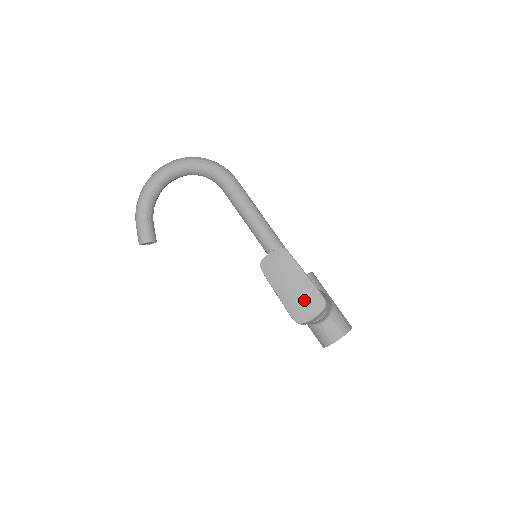
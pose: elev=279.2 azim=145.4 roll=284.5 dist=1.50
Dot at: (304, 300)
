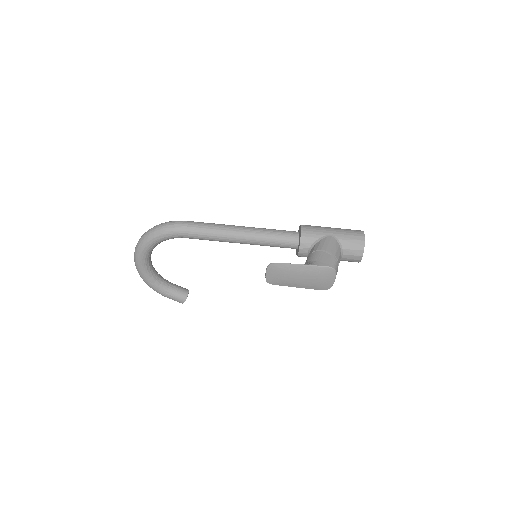
Dot at: (318, 279)
